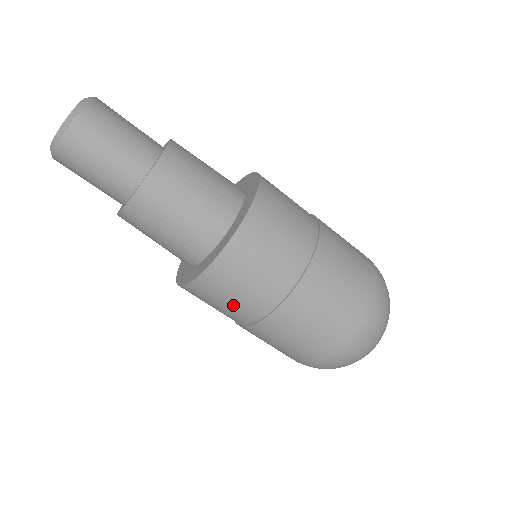
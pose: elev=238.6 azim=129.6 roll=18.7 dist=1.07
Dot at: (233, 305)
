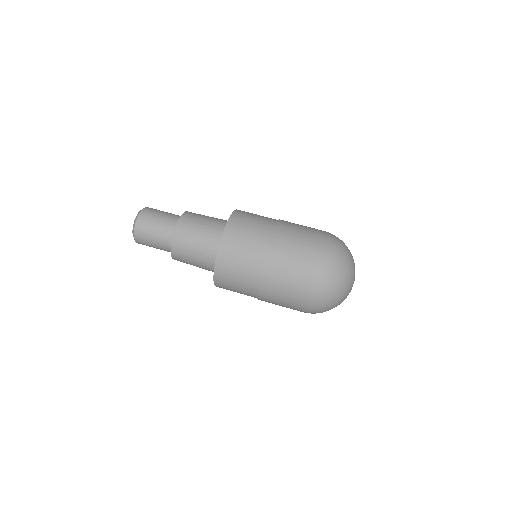
Dot at: (244, 264)
